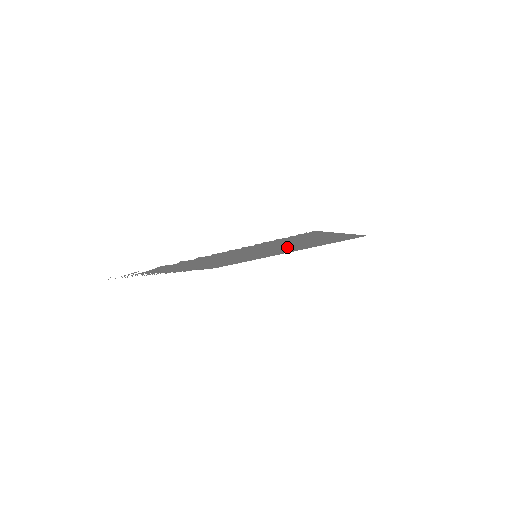
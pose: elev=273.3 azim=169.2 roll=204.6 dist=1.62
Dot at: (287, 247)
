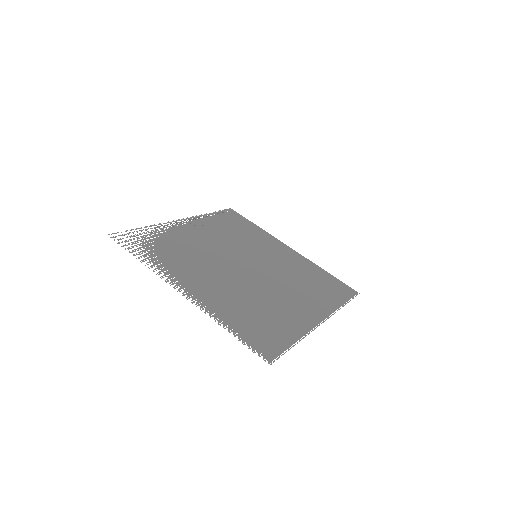
Dot at: (276, 284)
